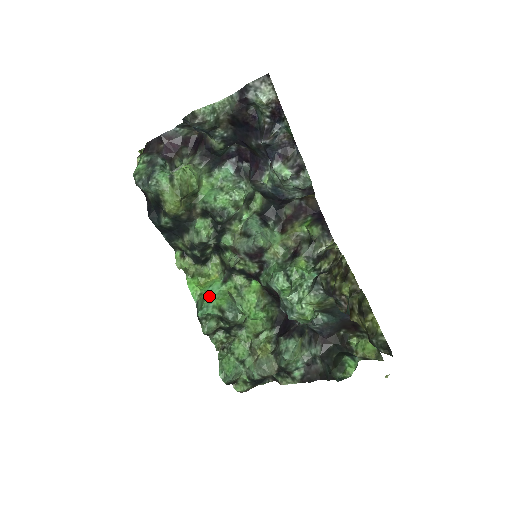
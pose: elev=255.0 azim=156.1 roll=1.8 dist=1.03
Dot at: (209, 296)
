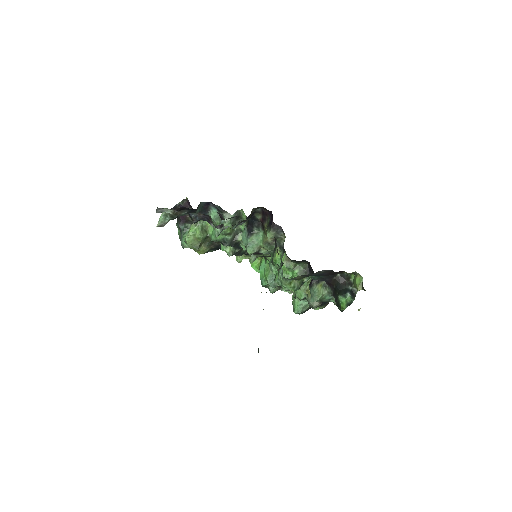
Dot at: (261, 274)
